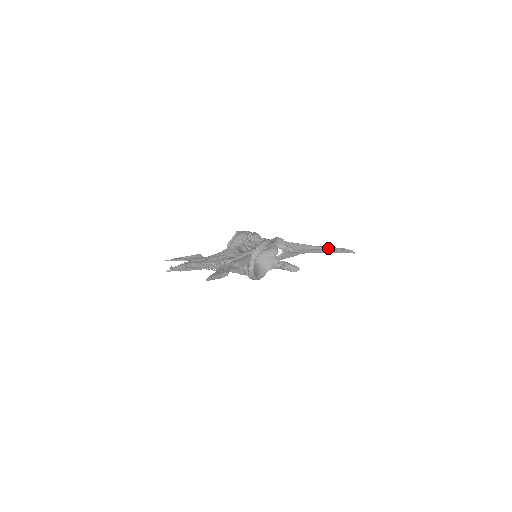
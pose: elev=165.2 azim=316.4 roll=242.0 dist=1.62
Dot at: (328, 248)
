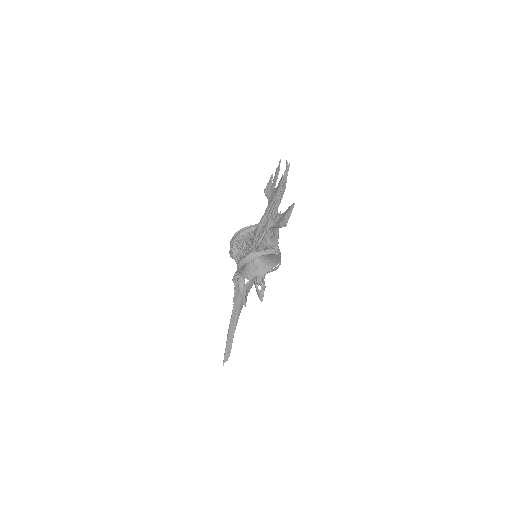
Dot at: occluded
